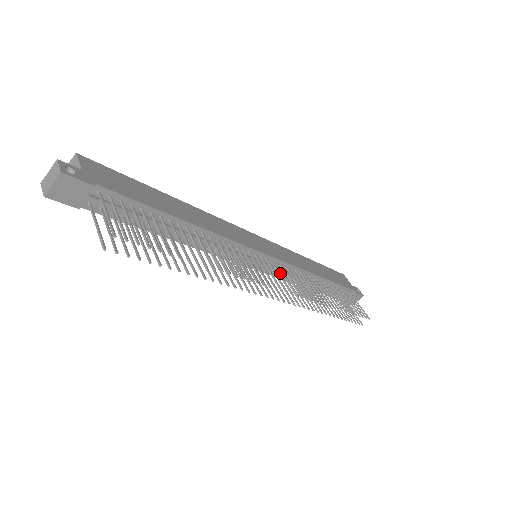
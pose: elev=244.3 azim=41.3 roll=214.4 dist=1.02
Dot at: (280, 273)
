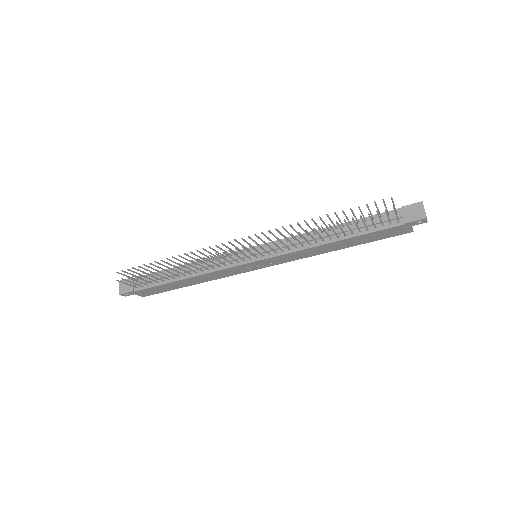
Dot at: (283, 250)
